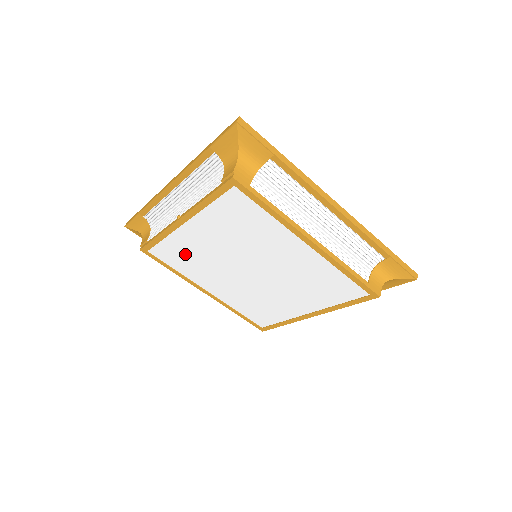
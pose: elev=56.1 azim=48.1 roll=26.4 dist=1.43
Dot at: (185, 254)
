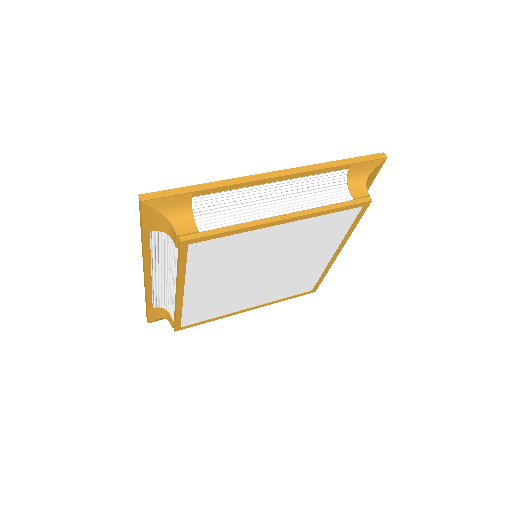
Dot at: (229, 252)
